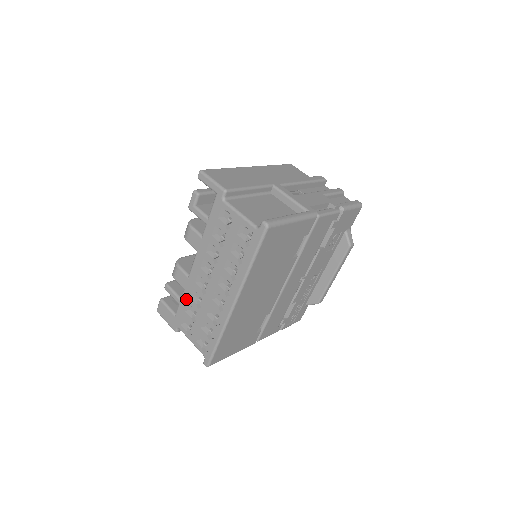
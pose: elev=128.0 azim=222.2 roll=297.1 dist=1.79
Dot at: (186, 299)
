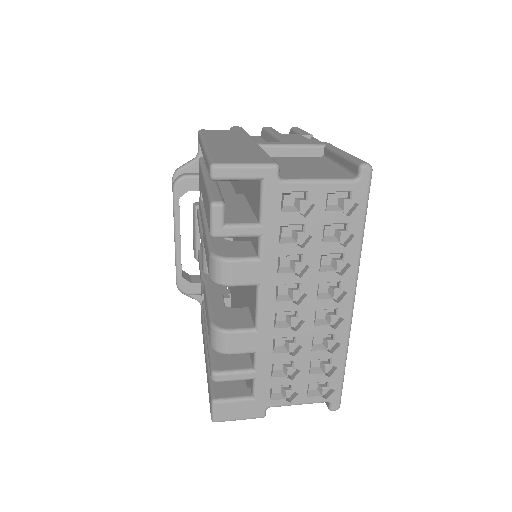
Dot at: (267, 361)
